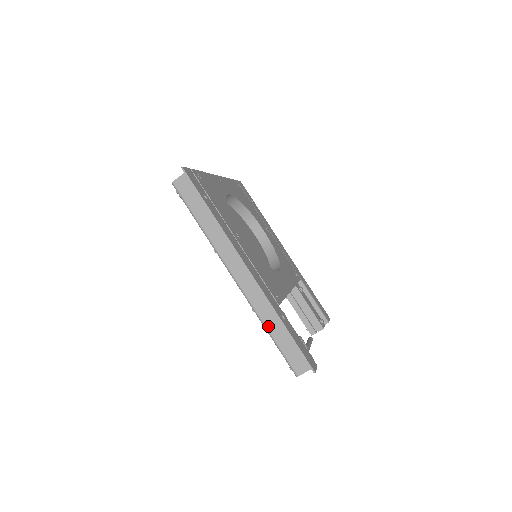
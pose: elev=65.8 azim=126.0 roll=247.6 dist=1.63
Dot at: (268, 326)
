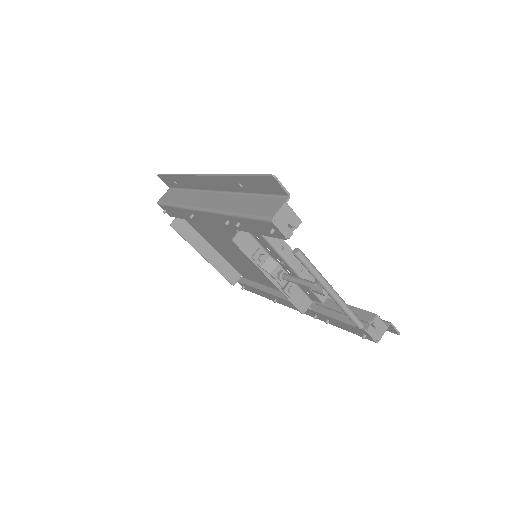
Dot at: (235, 210)
